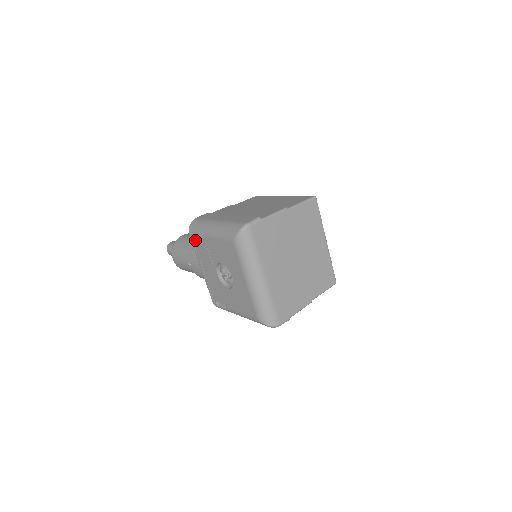
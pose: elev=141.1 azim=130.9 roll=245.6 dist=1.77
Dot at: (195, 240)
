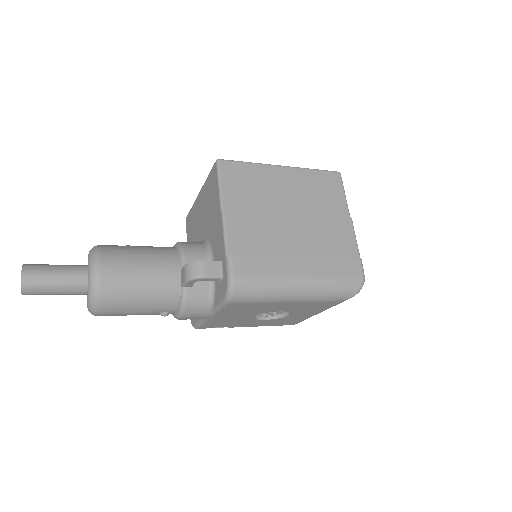
Dot at: (241, 305)
